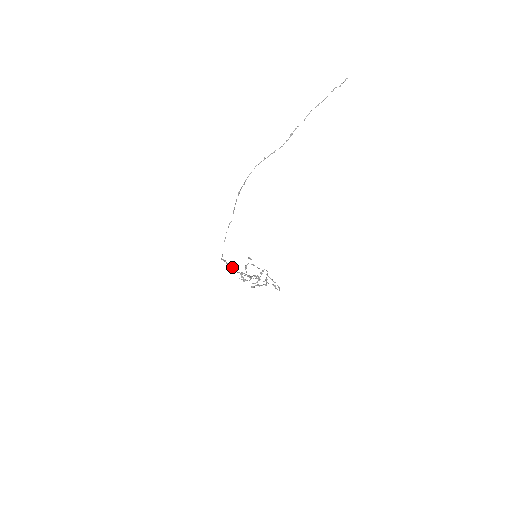
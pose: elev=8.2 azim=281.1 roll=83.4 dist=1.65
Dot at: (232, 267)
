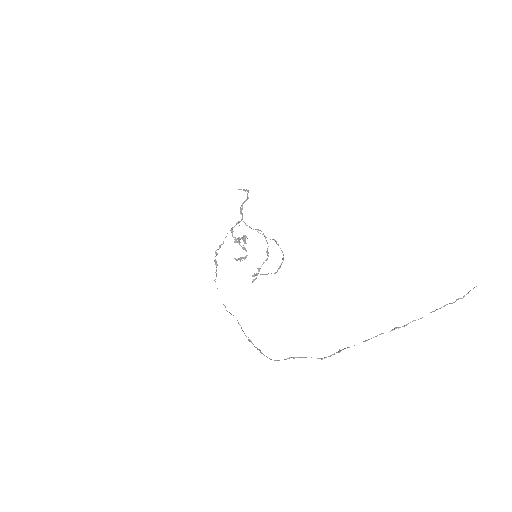
Dot at: occluded
